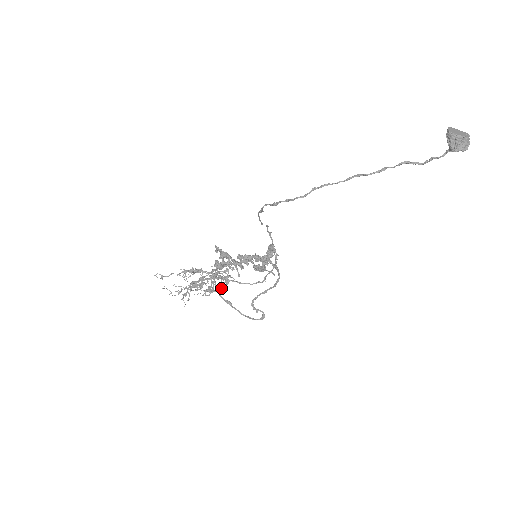
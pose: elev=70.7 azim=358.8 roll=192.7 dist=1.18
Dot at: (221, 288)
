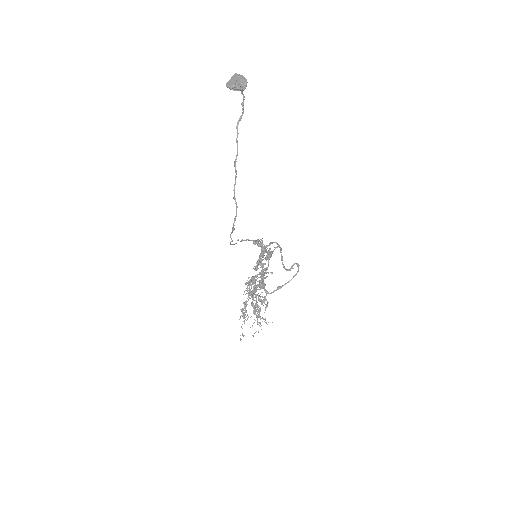
Dot at: (265, 291)
